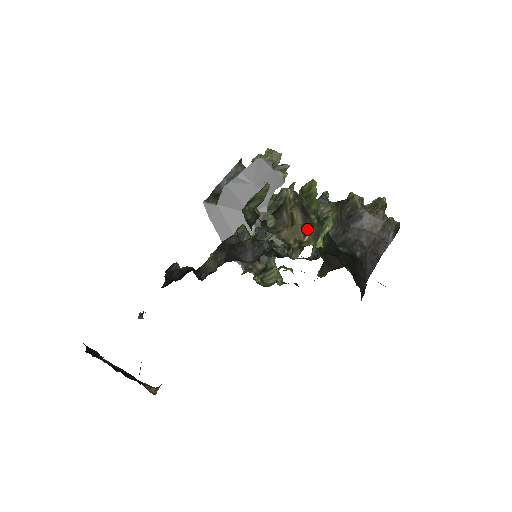
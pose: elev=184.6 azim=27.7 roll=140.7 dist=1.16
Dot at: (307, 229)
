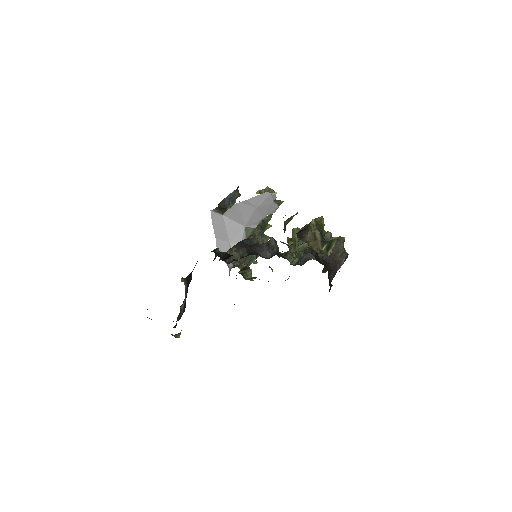
Dot at: (324, 244)
